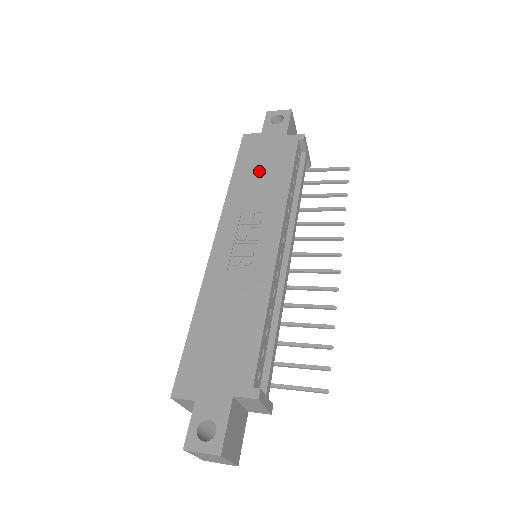
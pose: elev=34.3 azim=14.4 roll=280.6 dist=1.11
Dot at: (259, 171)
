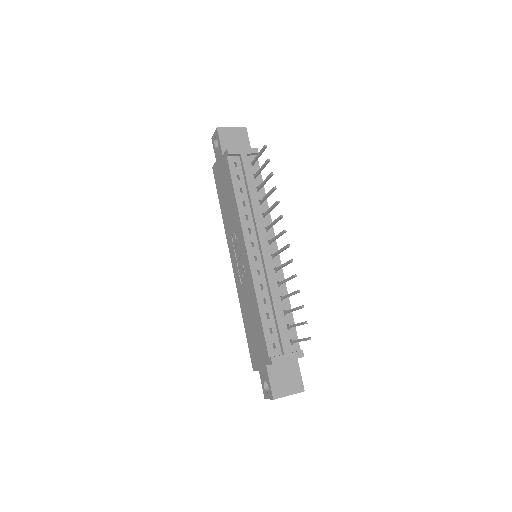
Dot at: (225, 197)
